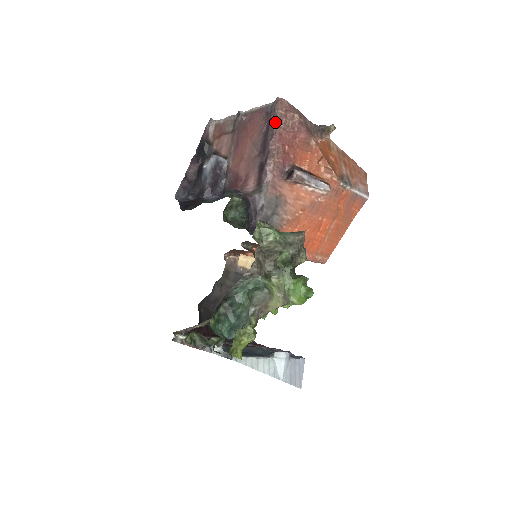
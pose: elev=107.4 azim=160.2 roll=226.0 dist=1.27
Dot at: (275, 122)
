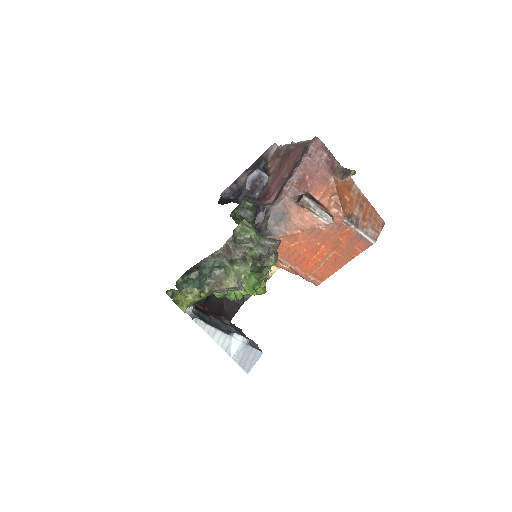
Dot at: (305, 154)
